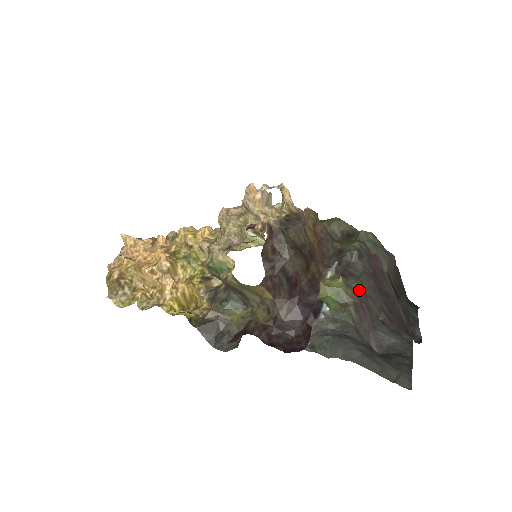
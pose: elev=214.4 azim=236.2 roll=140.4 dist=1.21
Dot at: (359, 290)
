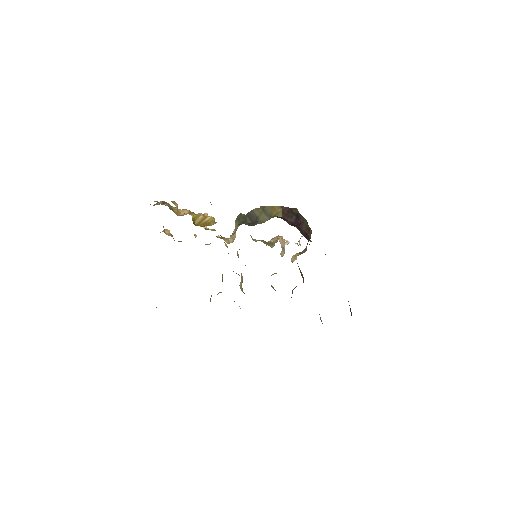
Dot at: occluded
